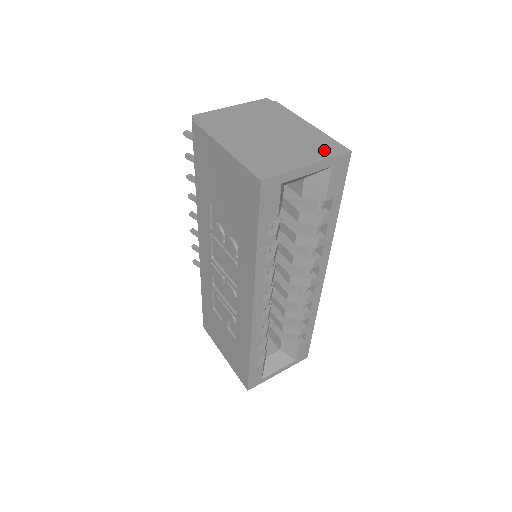
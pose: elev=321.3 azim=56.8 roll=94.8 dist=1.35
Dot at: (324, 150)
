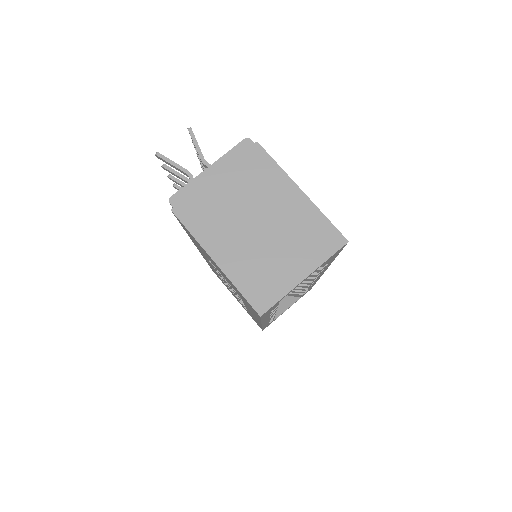
Dot at: (319, 246)
